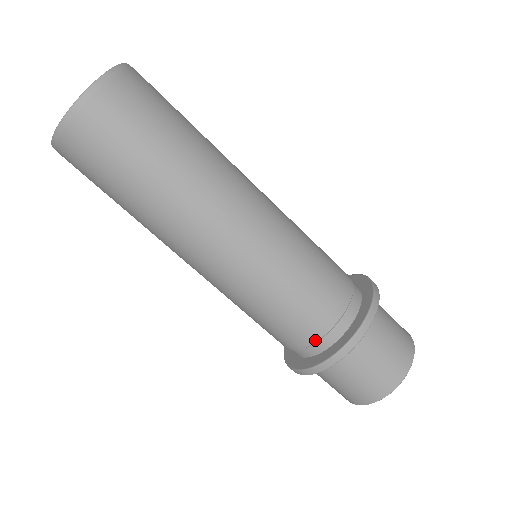
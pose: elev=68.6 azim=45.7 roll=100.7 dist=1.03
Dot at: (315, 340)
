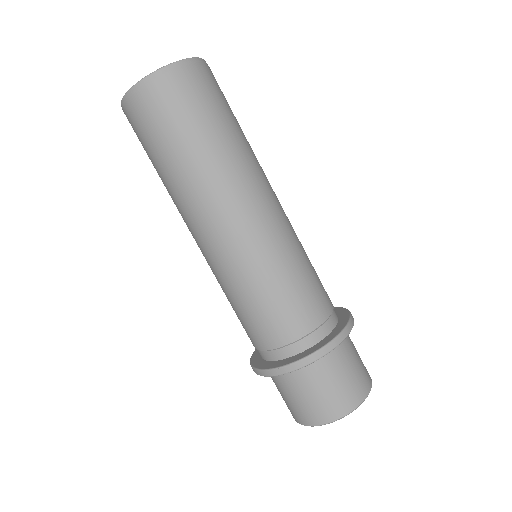
Dot at: (272, 347)
